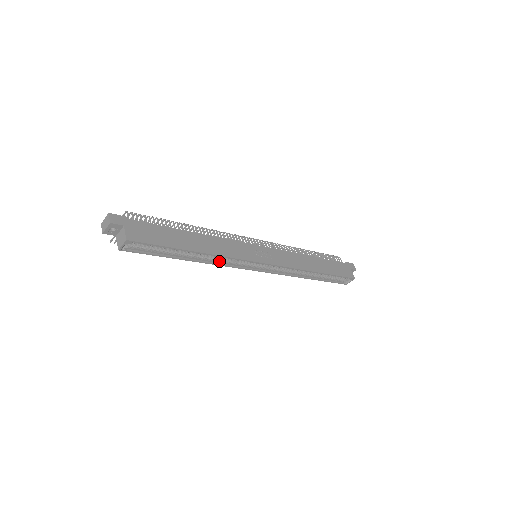
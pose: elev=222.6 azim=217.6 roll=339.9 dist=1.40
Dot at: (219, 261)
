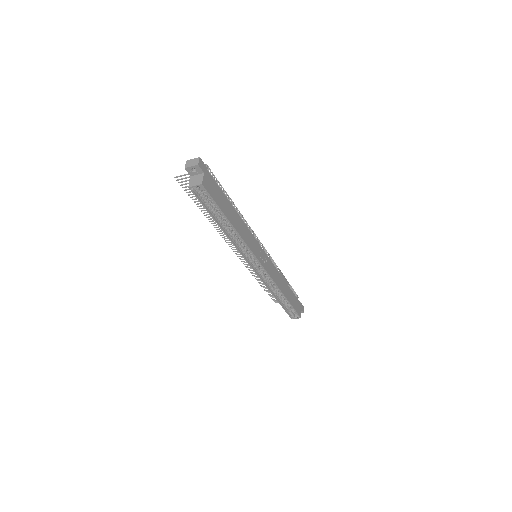
Dot at: (236, 242)
